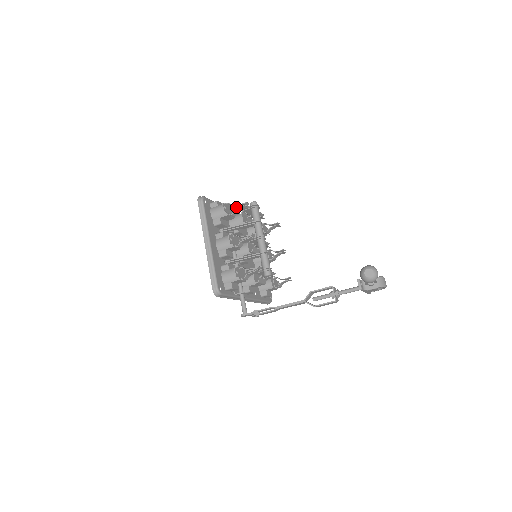
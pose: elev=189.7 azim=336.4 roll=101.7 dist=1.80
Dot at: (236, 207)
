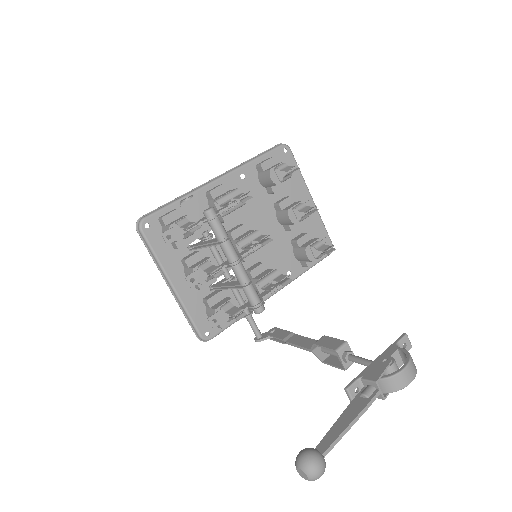
Dot at: occluded
